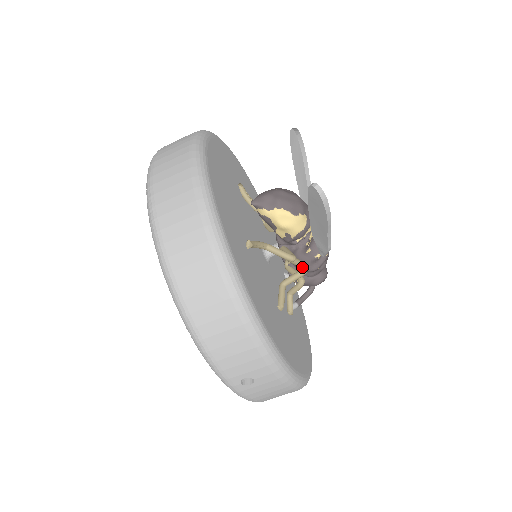
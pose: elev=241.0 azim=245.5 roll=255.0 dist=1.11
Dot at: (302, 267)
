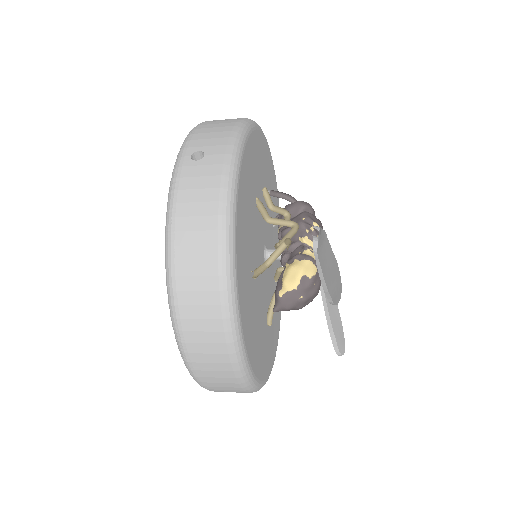
Dot at: occluded
